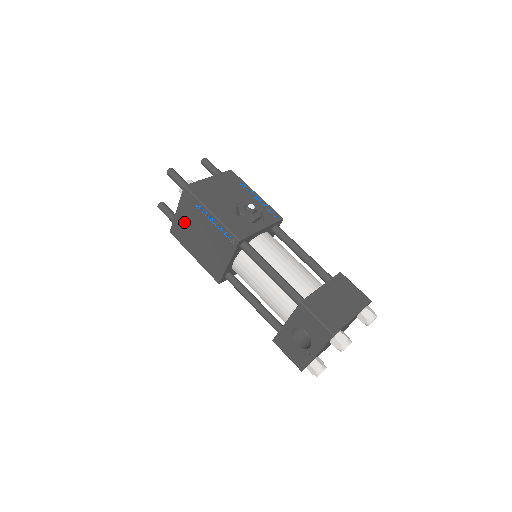
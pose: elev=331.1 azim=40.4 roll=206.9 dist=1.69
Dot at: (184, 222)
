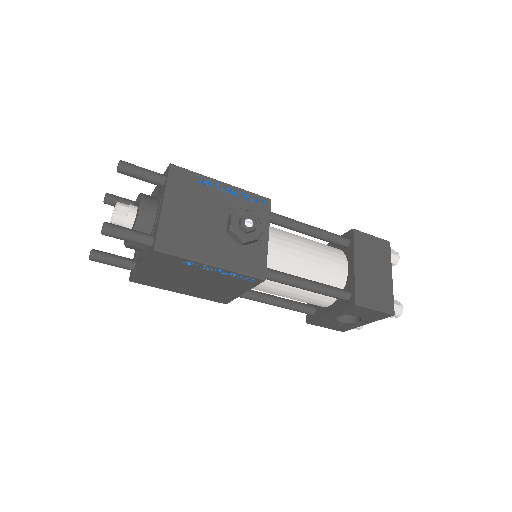
Dot at: (158, 274)
